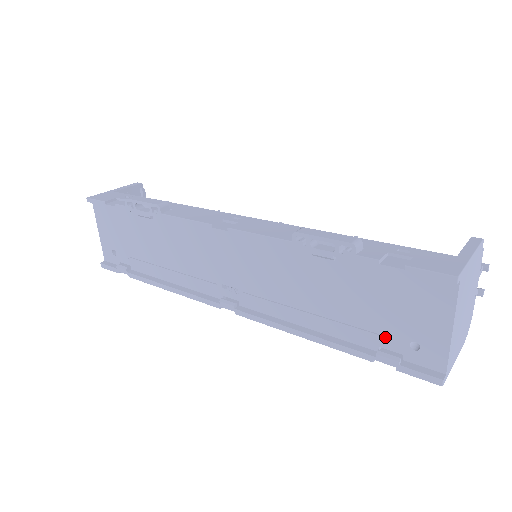
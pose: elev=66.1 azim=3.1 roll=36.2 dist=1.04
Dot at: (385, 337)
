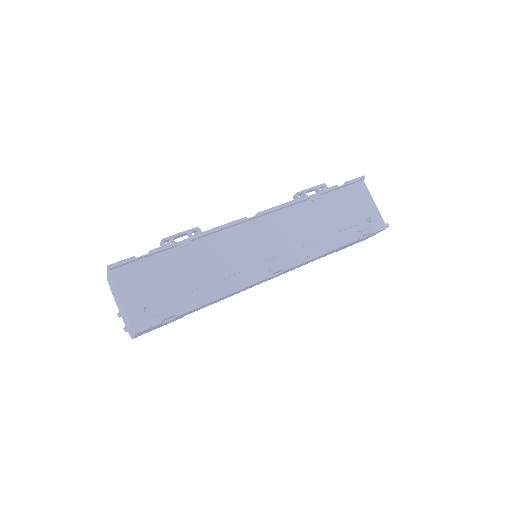
Dot at: (358, 223)
